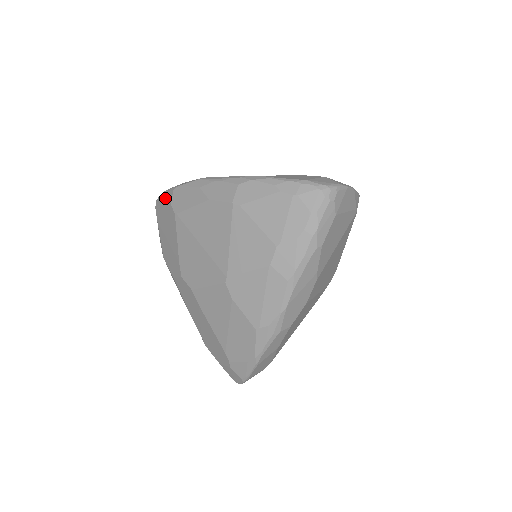
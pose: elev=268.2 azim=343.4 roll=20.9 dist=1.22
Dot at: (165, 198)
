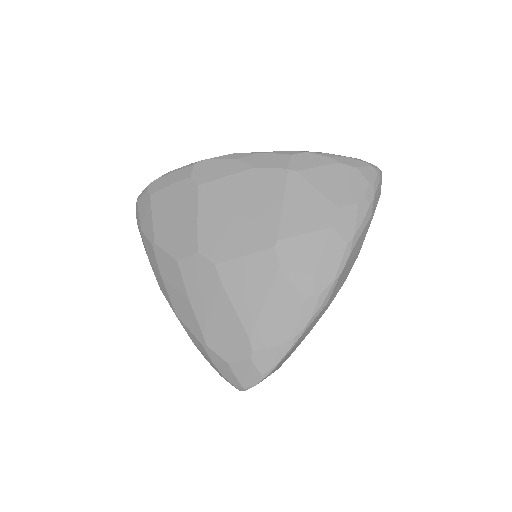
Dot at: (175, 175)
